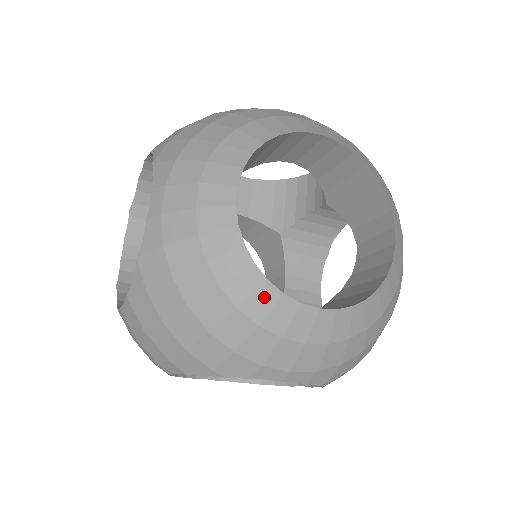
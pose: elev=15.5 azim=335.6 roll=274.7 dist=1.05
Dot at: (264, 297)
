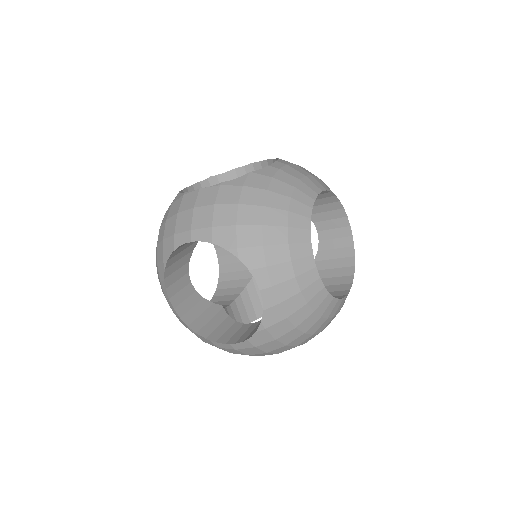
Dot at: (302, 234)
